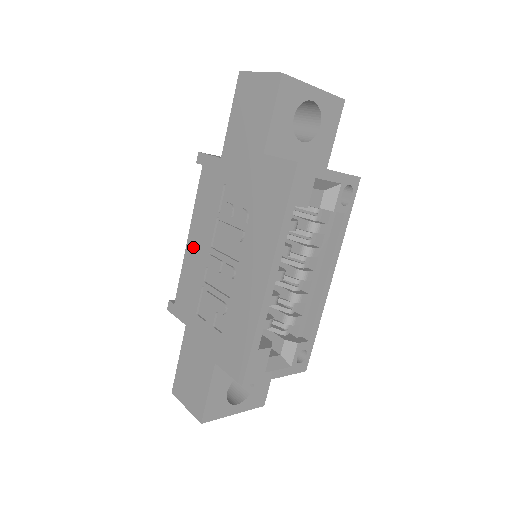
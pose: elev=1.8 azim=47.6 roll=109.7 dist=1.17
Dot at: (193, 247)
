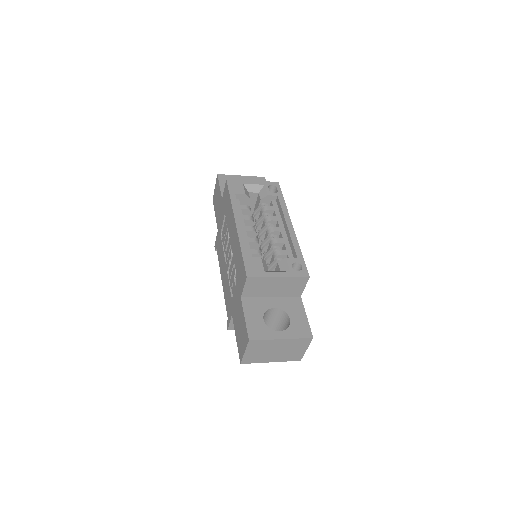
Dot at: (223, 278)
